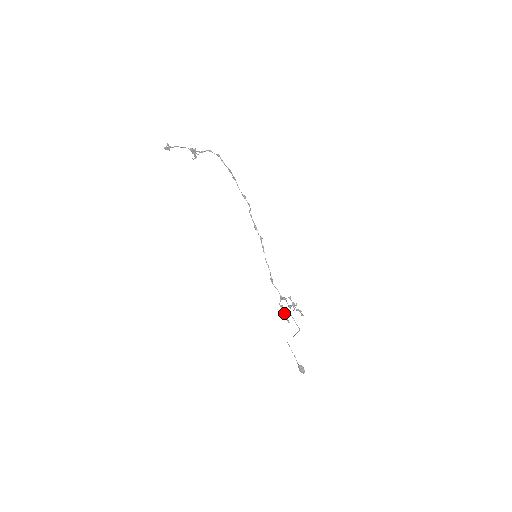
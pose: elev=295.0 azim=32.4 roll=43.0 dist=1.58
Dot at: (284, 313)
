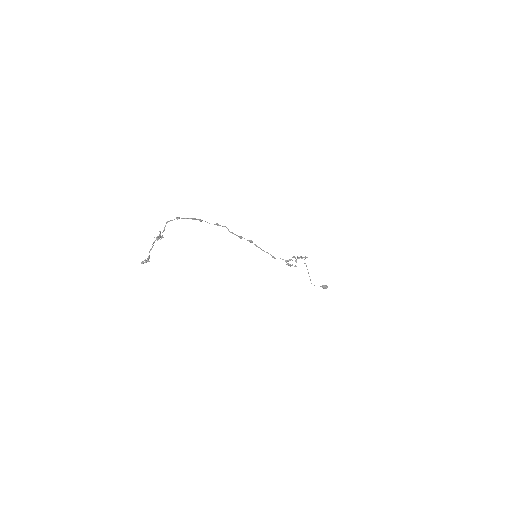
Dot at: occluded
